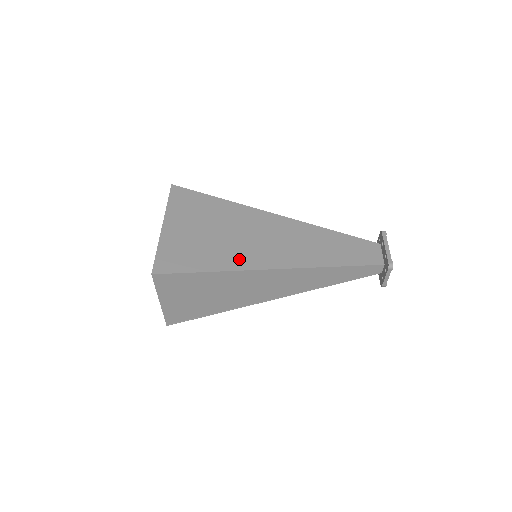
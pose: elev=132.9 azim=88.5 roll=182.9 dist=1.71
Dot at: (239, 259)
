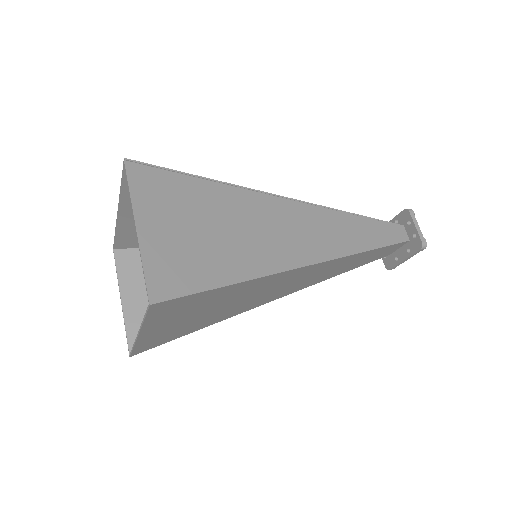
Dot at: occluded
